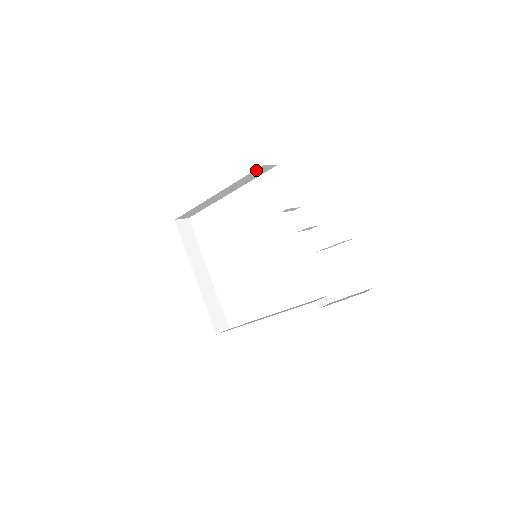
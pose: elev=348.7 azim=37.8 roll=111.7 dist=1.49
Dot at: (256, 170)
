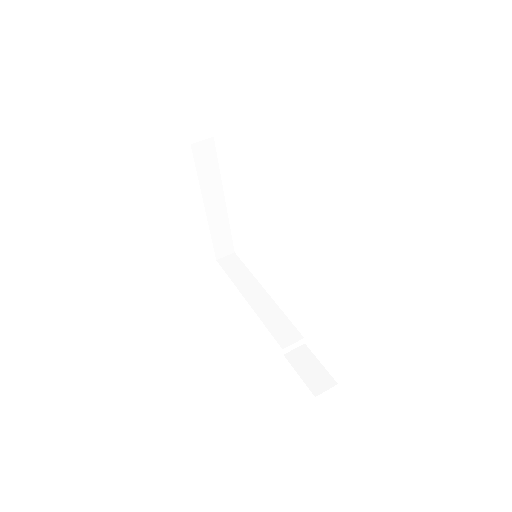
Dot at: occluded
